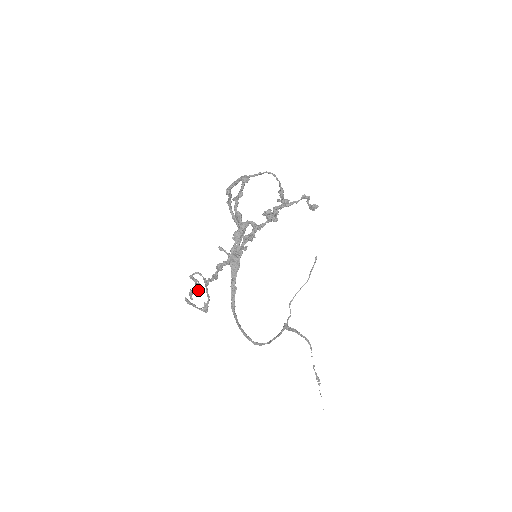
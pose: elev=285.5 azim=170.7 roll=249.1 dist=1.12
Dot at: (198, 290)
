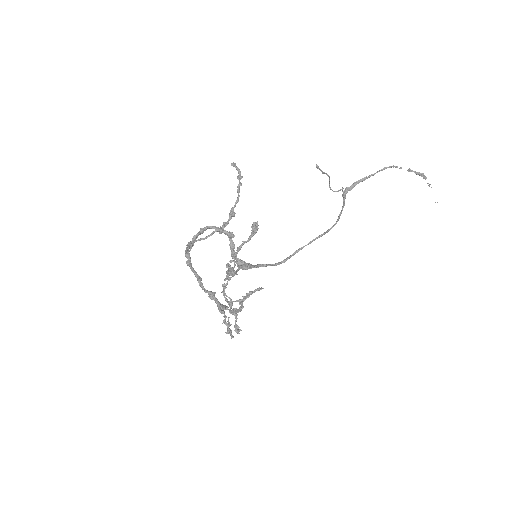
Dot at: (238, 332)
